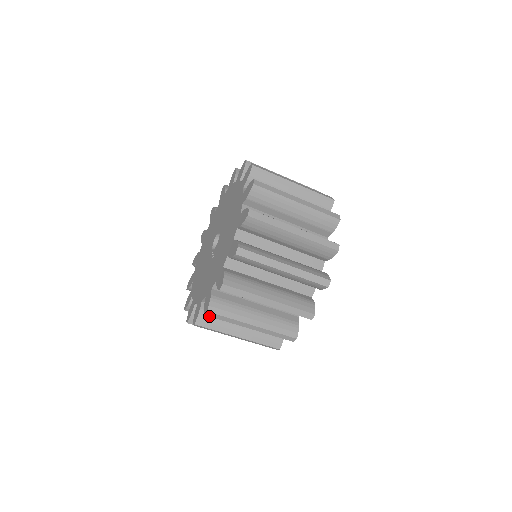
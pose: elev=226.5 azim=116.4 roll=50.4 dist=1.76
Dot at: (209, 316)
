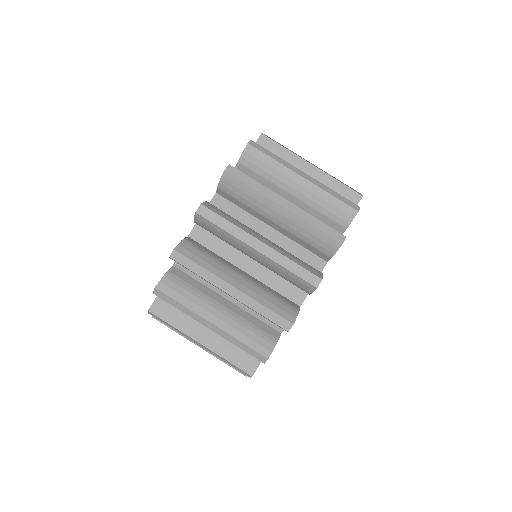
Dot at: (253, 146)
